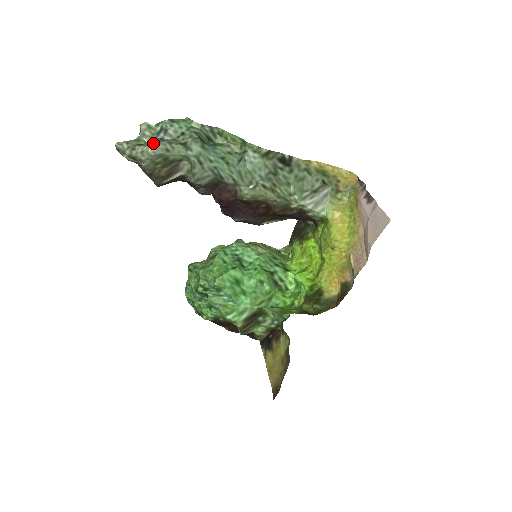
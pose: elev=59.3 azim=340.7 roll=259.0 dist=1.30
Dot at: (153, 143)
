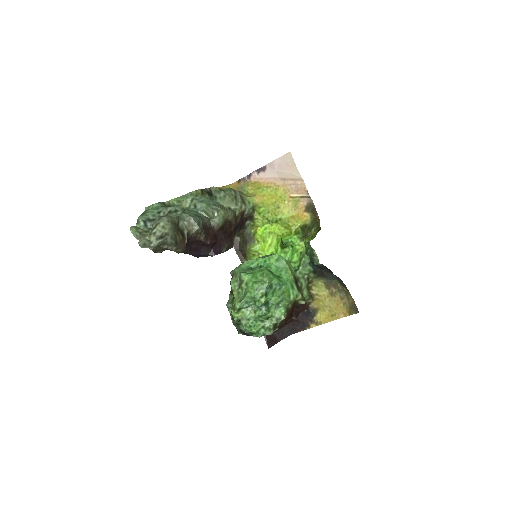
Dot at: (161, 219)
